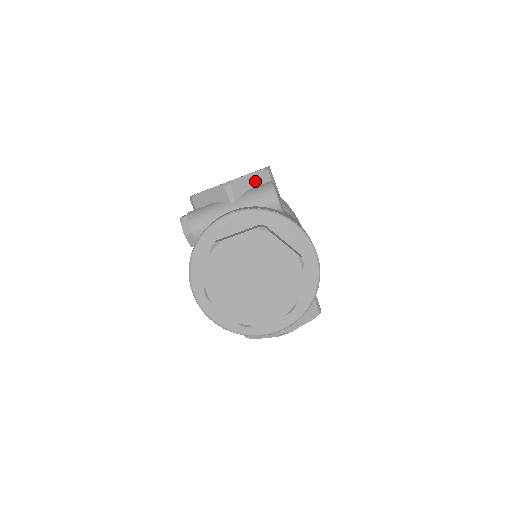
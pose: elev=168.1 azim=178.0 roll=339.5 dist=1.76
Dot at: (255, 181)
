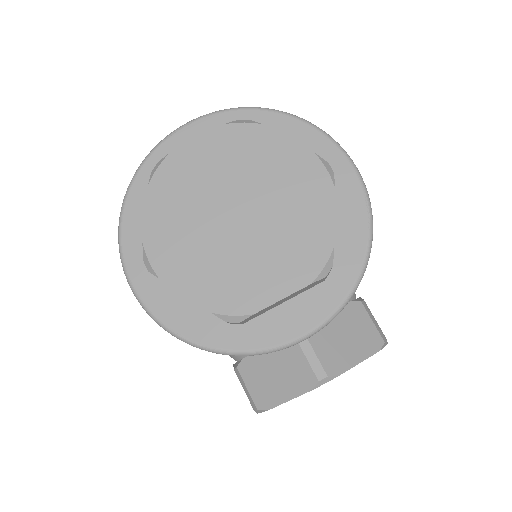
Dot at: occluded
